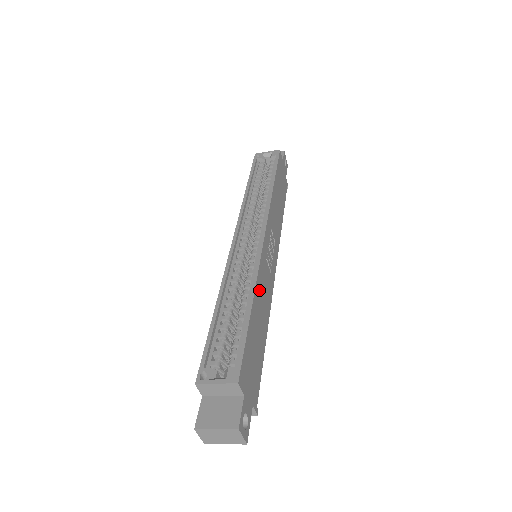
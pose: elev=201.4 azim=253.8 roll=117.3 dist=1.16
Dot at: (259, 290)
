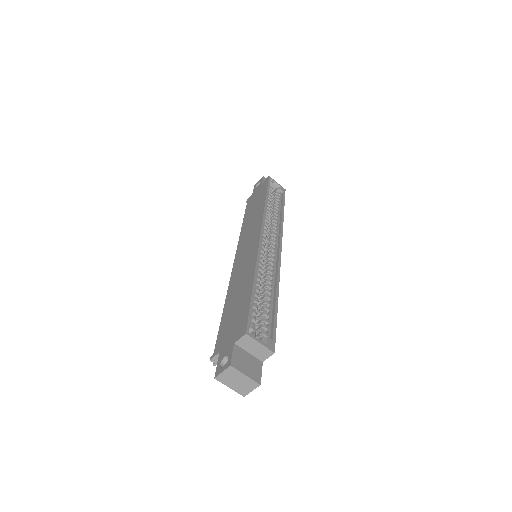
Dot at: occluded
